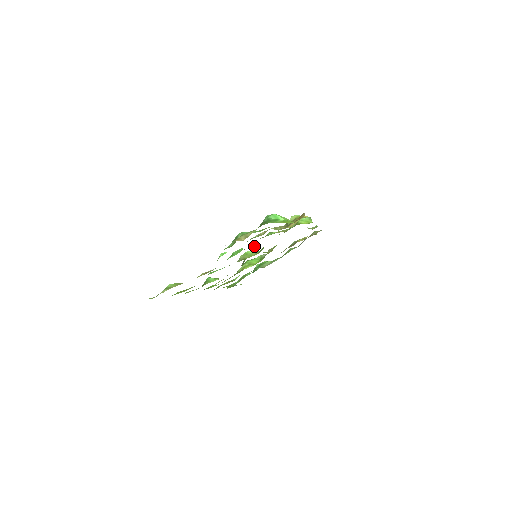
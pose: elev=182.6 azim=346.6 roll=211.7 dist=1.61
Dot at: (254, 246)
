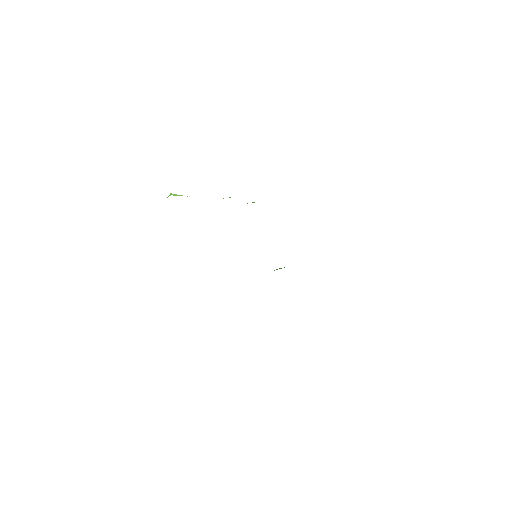
Dot at: occluded
